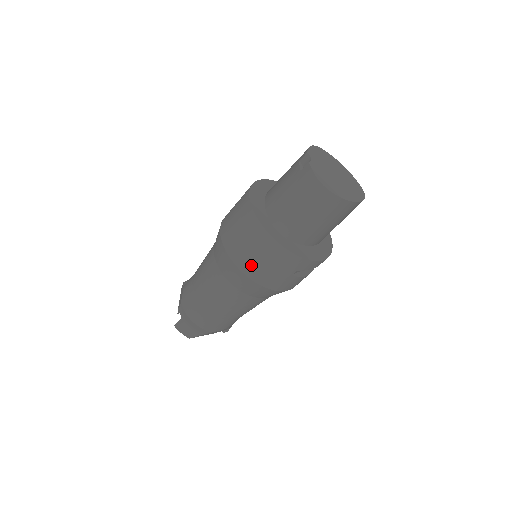
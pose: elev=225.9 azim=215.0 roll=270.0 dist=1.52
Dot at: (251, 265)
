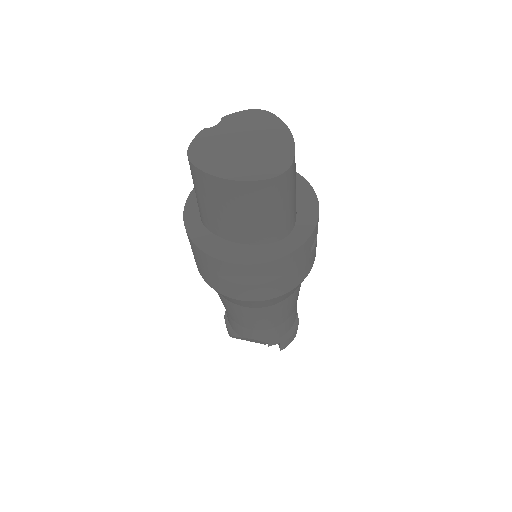
Dot at: occluded
